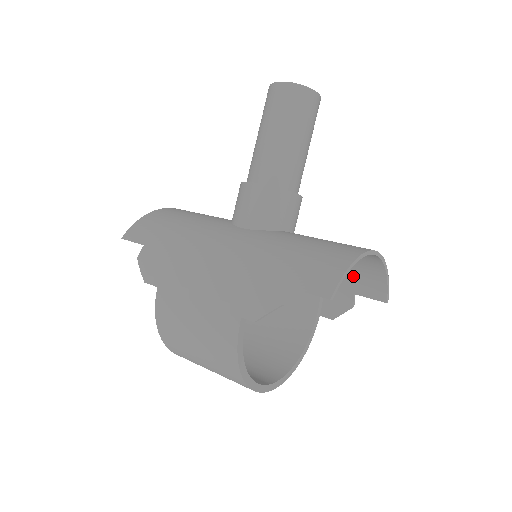
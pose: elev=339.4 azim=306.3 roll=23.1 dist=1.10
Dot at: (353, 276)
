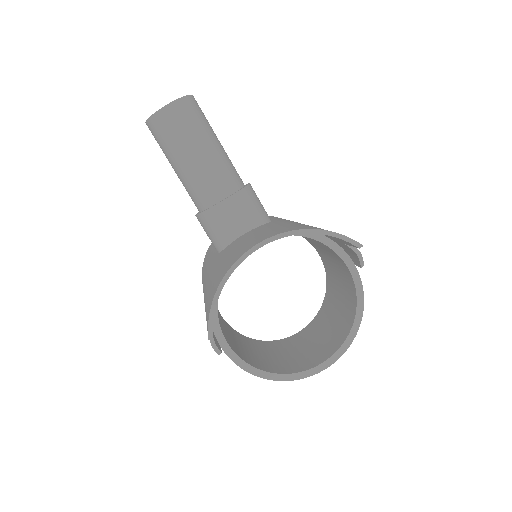
Dot at: occluded
